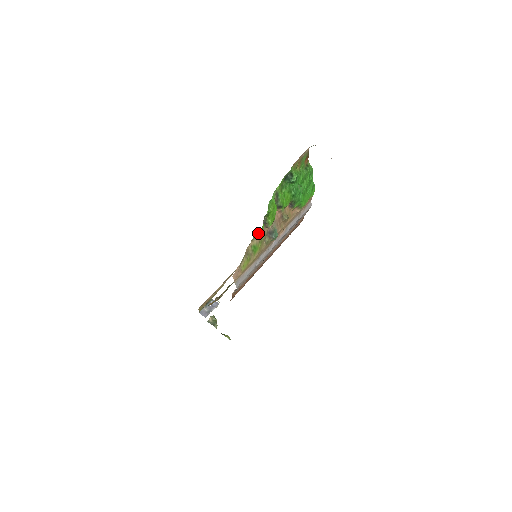
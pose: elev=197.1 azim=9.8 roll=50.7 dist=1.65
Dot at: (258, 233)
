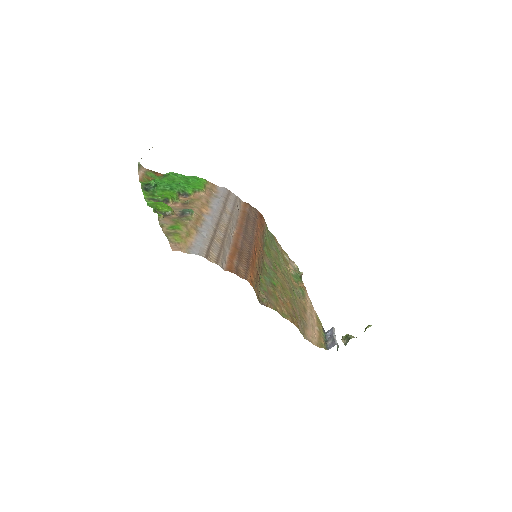
Dot at: (165, 222)
